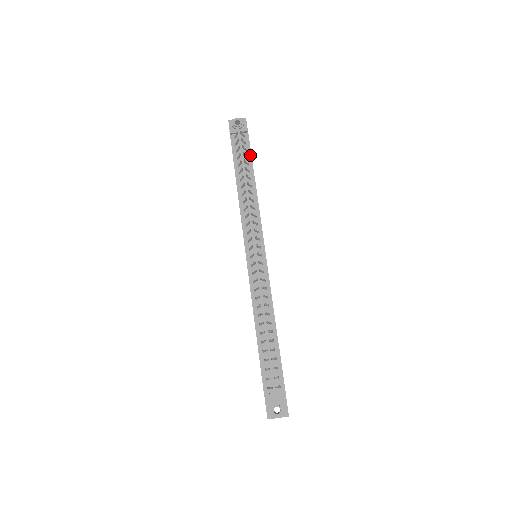
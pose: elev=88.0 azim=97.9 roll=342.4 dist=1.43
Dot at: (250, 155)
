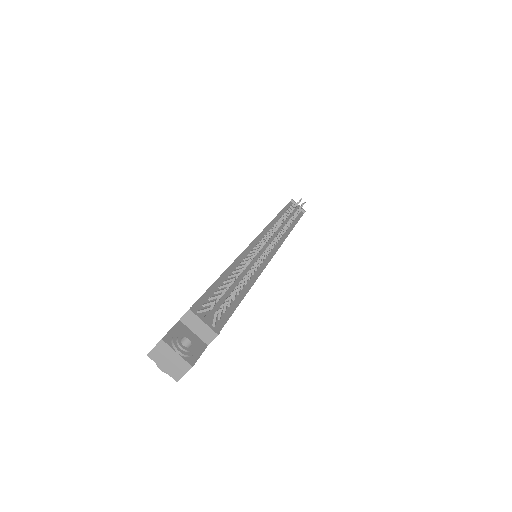
Dot at: (298, 219)
